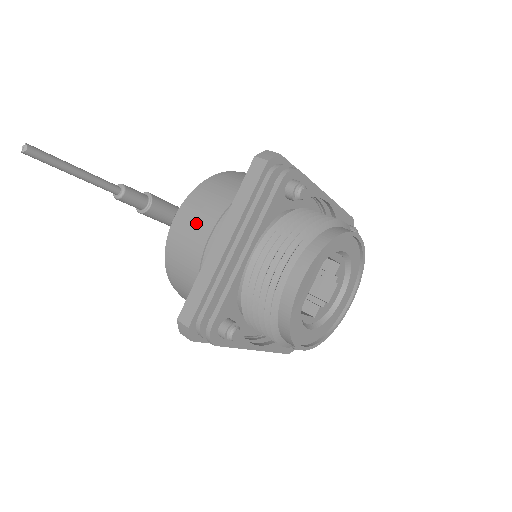
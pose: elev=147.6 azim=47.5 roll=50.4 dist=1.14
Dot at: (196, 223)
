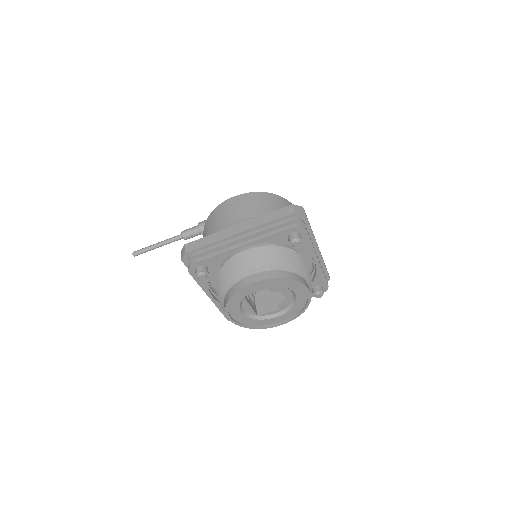
Dot at: occluded
